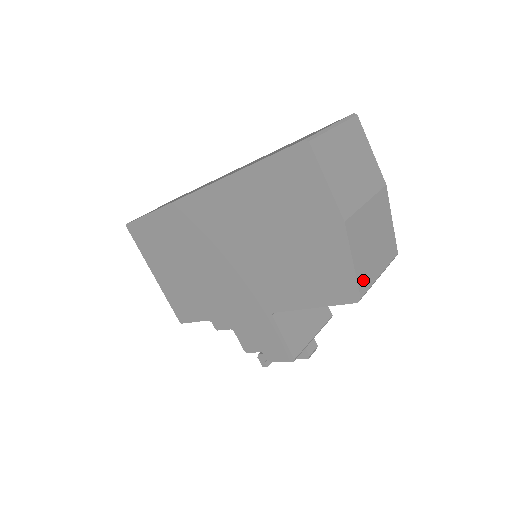
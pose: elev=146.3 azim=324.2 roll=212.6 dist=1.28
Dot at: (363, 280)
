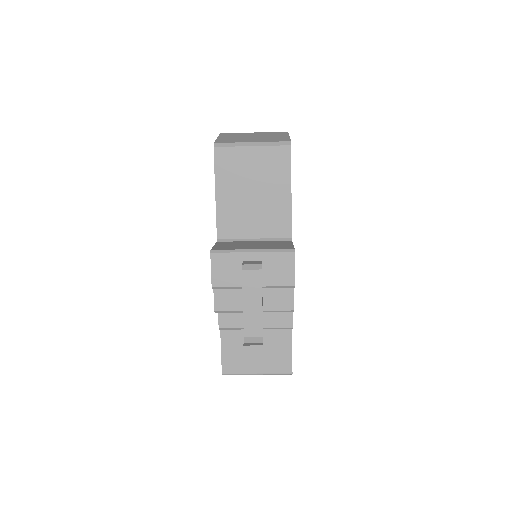
Dot at: (224, 141)
